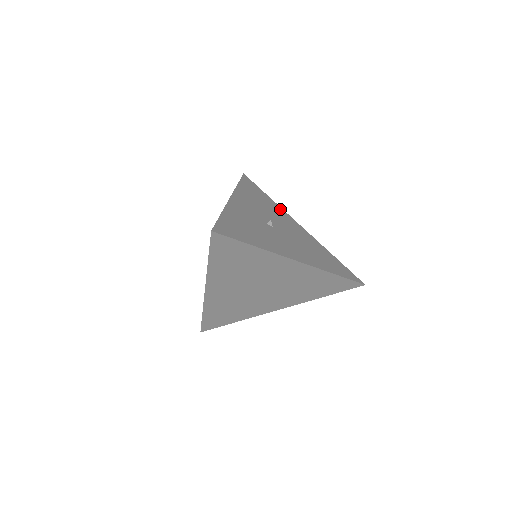
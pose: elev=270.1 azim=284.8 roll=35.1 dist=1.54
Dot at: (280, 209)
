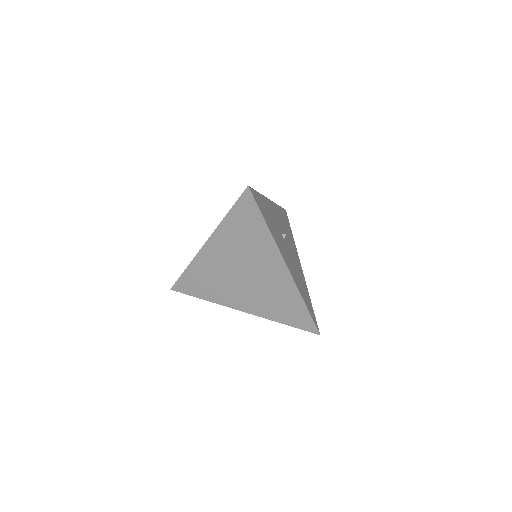
Dot at: (295, 246)
